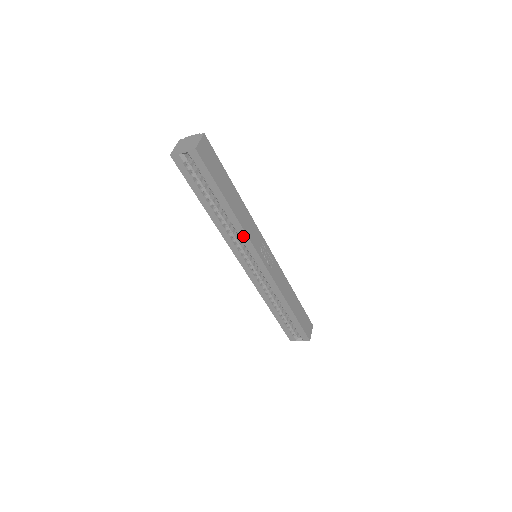
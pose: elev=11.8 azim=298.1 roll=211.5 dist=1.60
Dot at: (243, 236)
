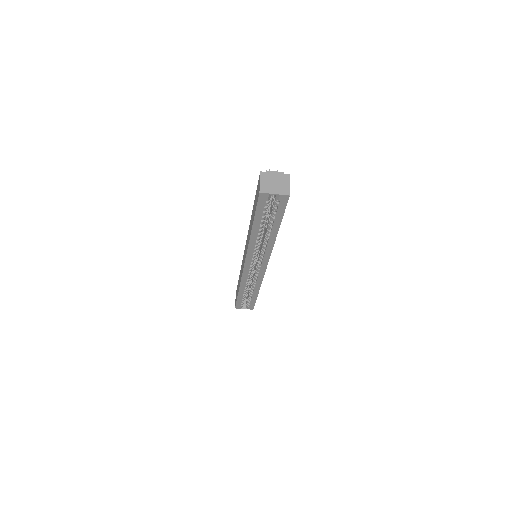
Dot at: (268, 250)
